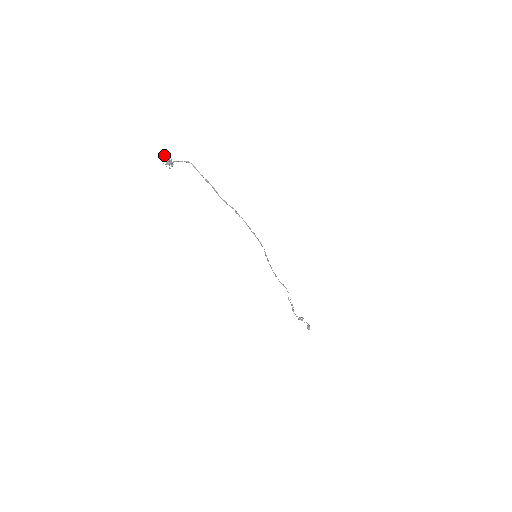
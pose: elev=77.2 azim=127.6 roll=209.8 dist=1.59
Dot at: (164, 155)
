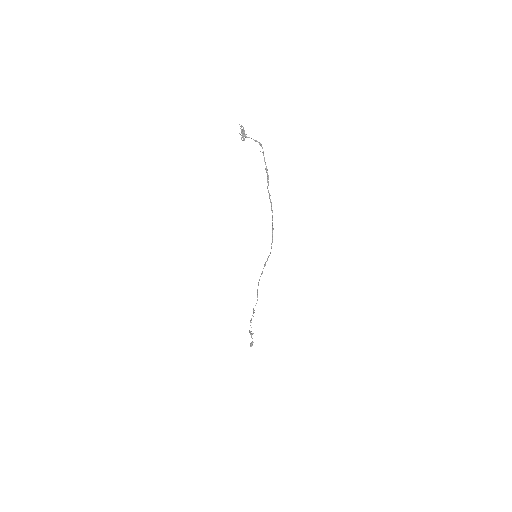
Dot at: (243, 127)
